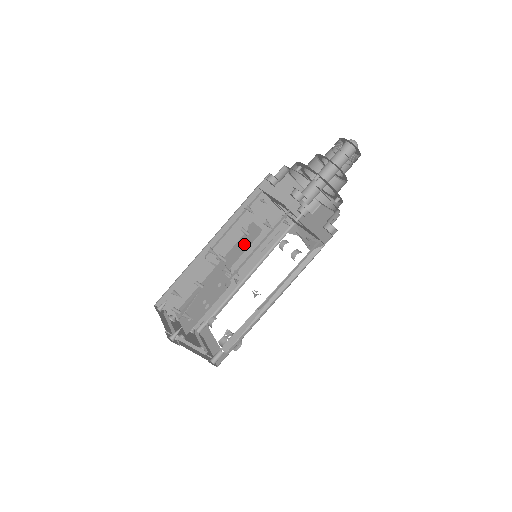
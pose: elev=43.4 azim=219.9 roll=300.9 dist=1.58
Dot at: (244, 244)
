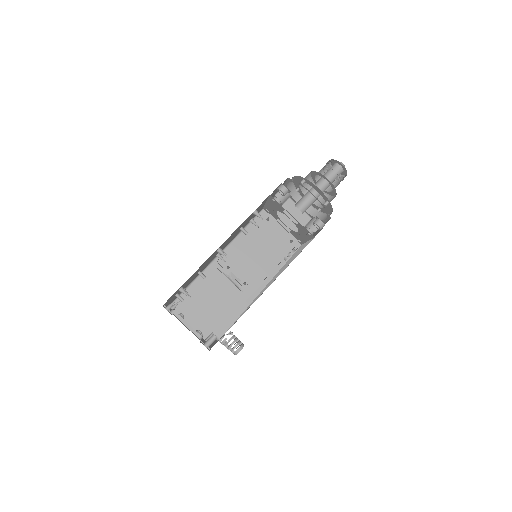
Dot at: occluded
